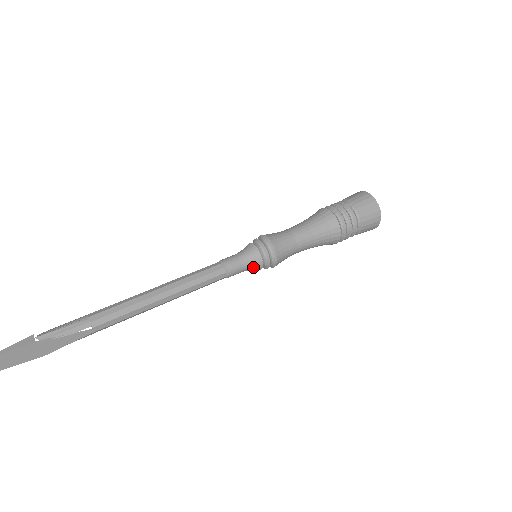
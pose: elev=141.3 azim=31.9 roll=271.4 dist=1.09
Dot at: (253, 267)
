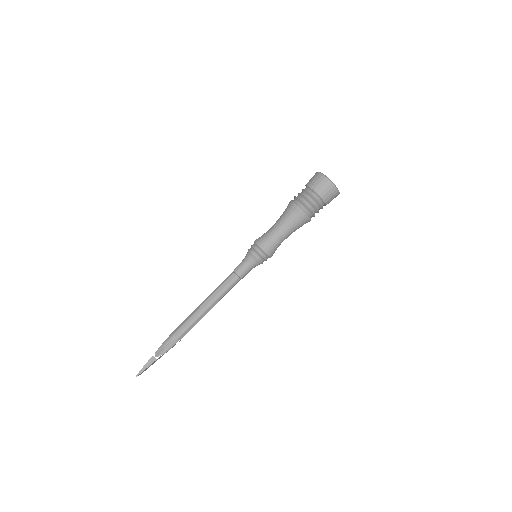
Dot at: occluded
